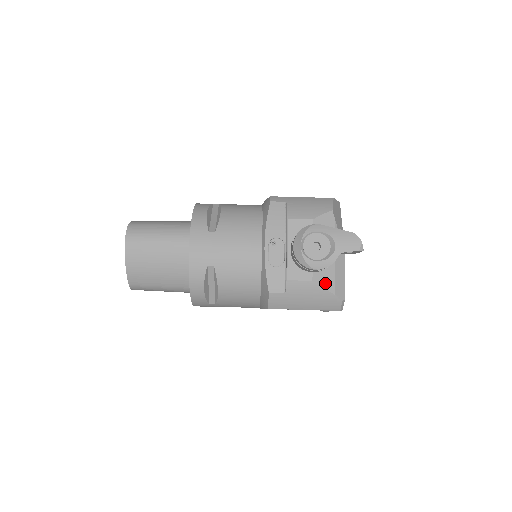
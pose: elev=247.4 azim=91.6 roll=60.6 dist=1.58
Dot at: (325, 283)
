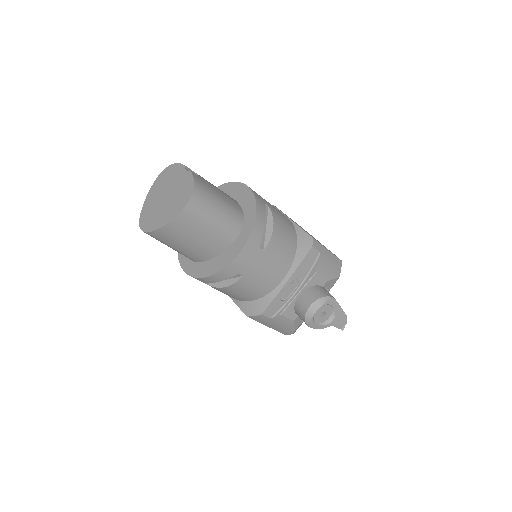
Dot at: (297, 323)
